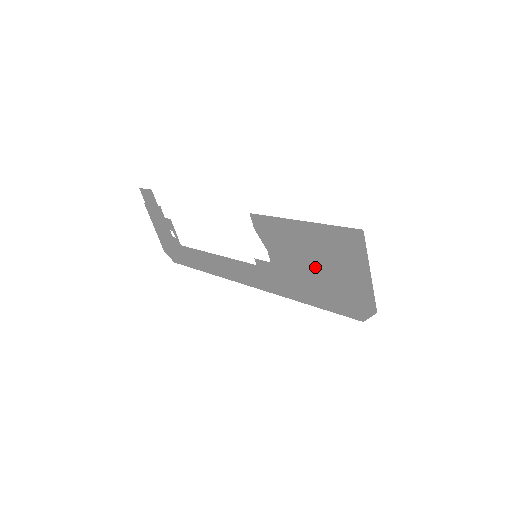
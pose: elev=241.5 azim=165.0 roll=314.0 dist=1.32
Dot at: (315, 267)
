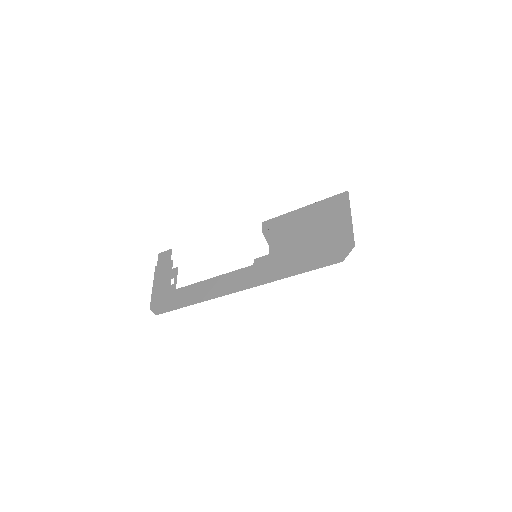
Dot at: (308, 236)
